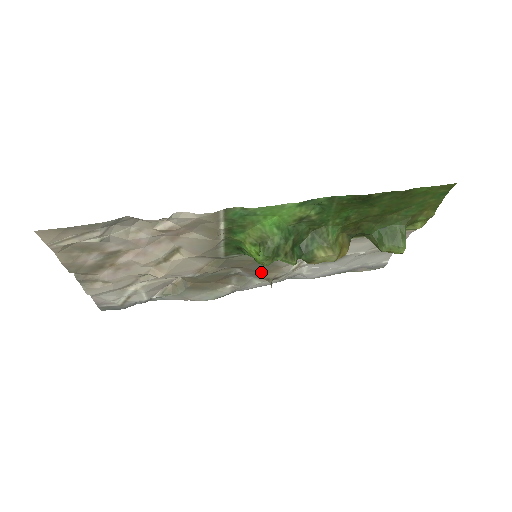
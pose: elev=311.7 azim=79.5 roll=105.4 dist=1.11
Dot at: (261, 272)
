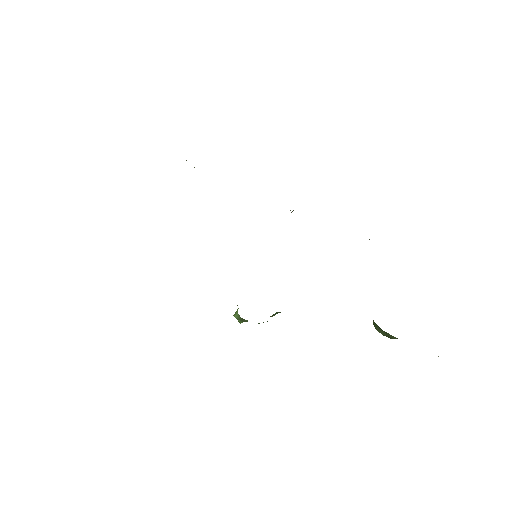
Dot at: occluded
